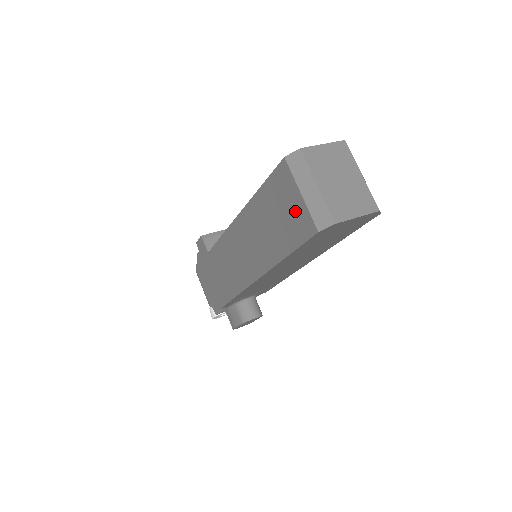
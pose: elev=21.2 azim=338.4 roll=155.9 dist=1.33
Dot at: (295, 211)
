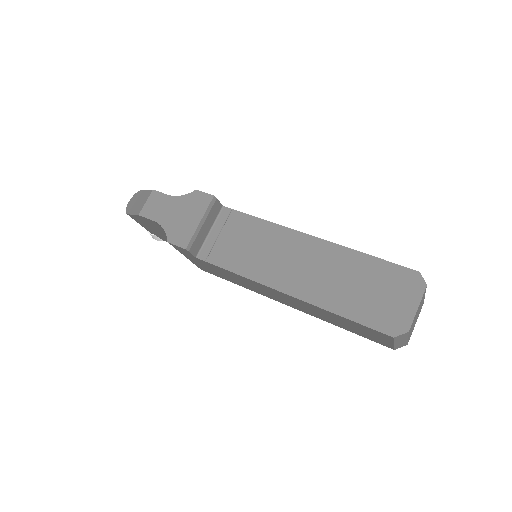
Dot at: (378, 339)
